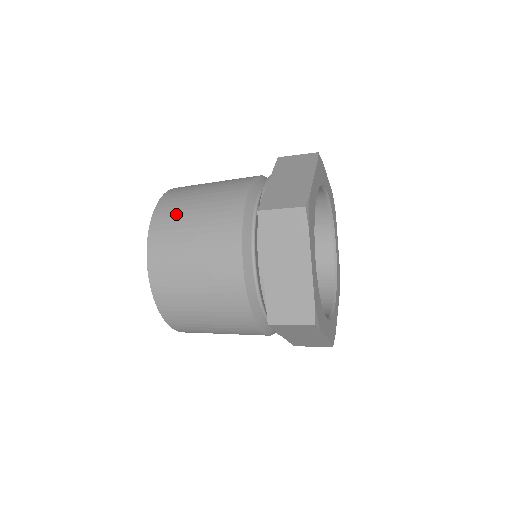
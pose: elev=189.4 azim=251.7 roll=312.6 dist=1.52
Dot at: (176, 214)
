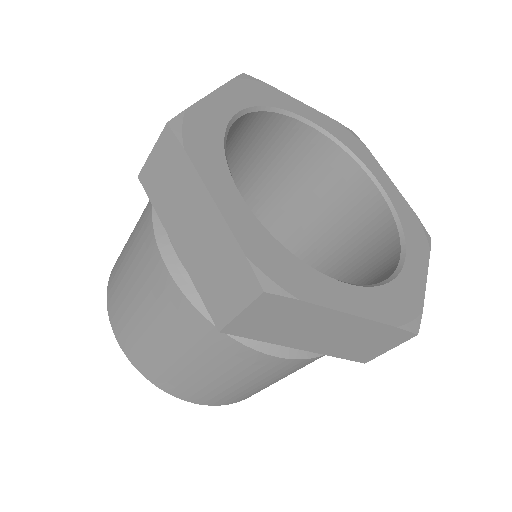
Dot at: (122, 251)
